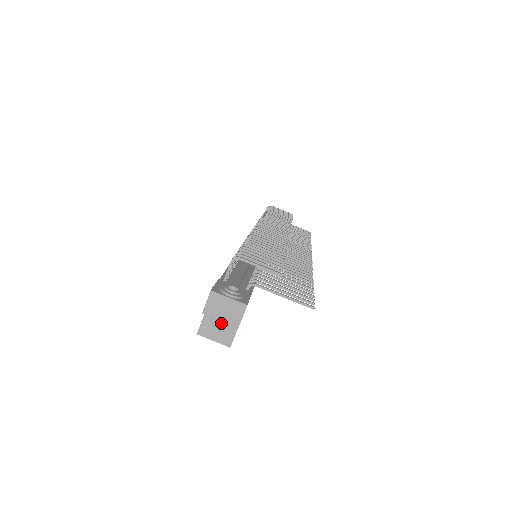
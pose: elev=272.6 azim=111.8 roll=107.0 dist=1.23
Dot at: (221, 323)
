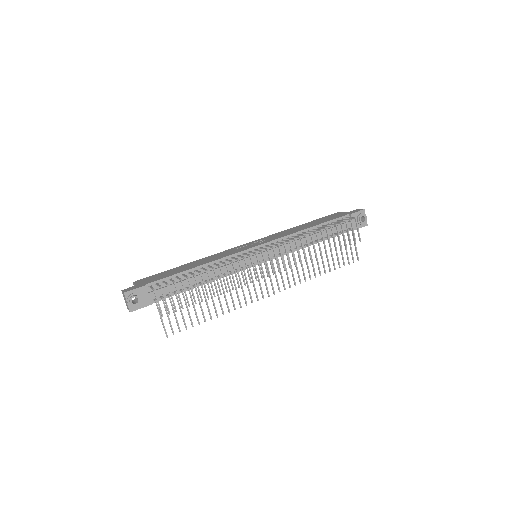
Dot at: occluded
